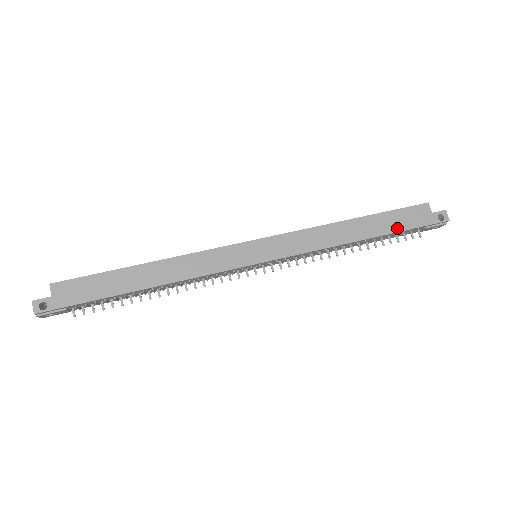
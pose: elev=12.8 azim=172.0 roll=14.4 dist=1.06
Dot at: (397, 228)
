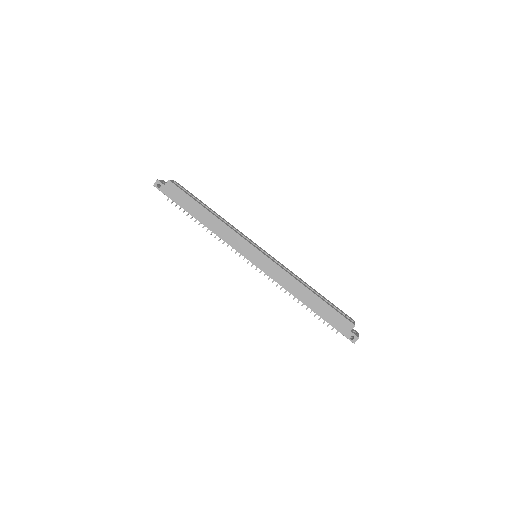
Dot at: (325, 317)
